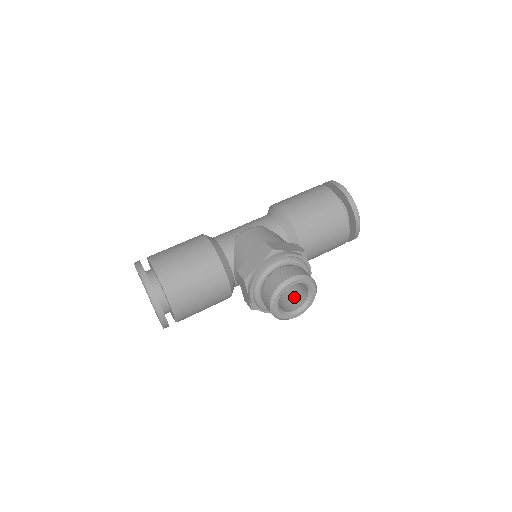
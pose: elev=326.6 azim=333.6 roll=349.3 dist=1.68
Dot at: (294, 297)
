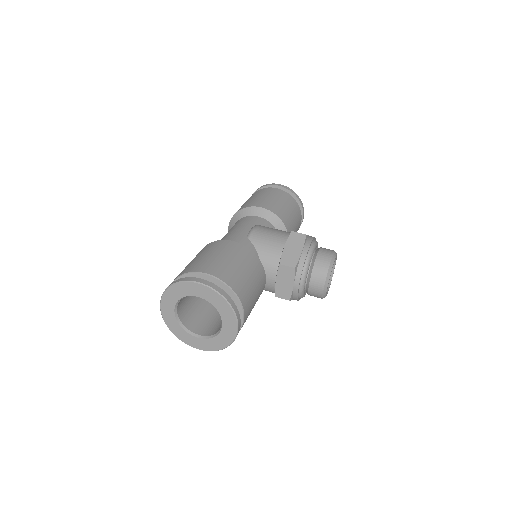
Dot at: occluded
